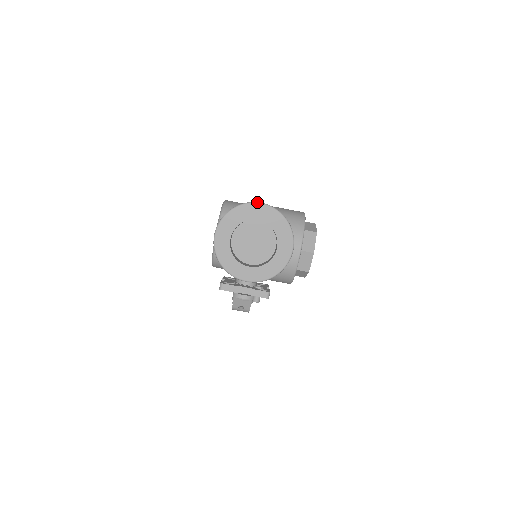
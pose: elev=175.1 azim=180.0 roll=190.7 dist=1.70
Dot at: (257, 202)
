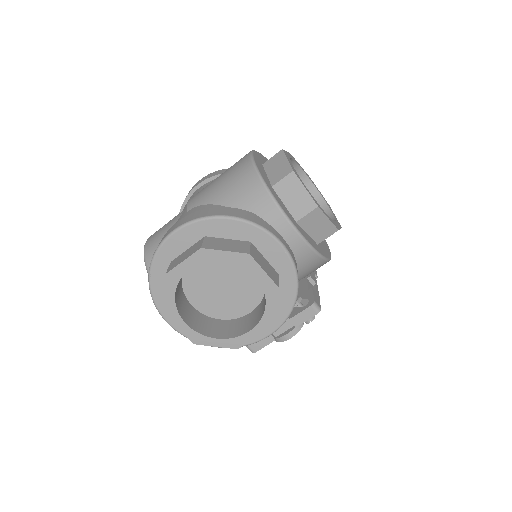
Dot at: (166, 236)
